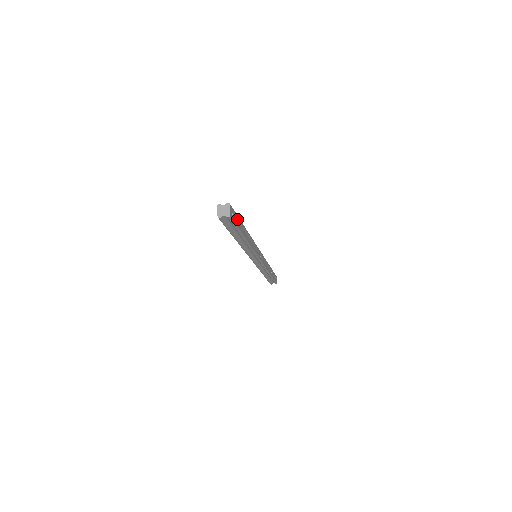
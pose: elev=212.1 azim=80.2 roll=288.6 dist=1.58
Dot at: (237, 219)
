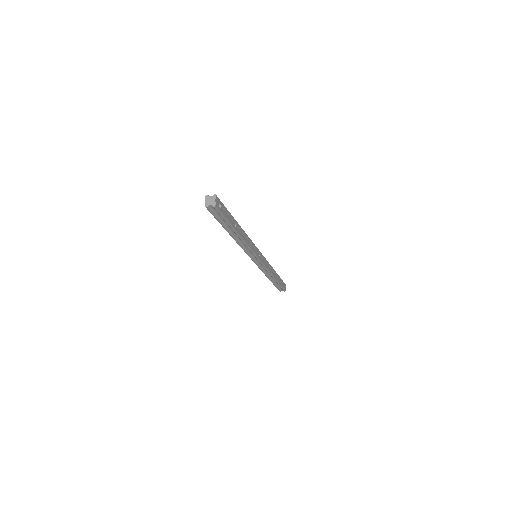
Dot at: (226, 212)
